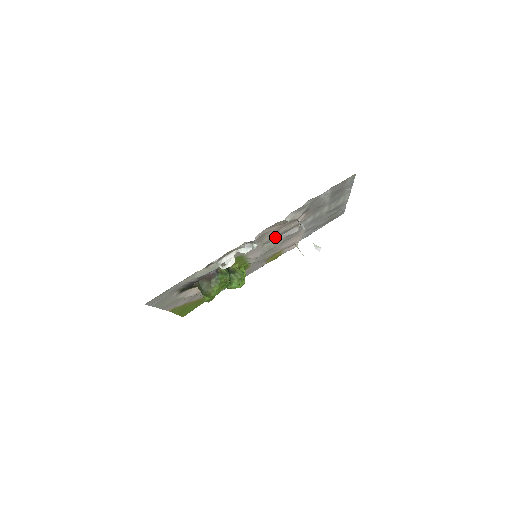
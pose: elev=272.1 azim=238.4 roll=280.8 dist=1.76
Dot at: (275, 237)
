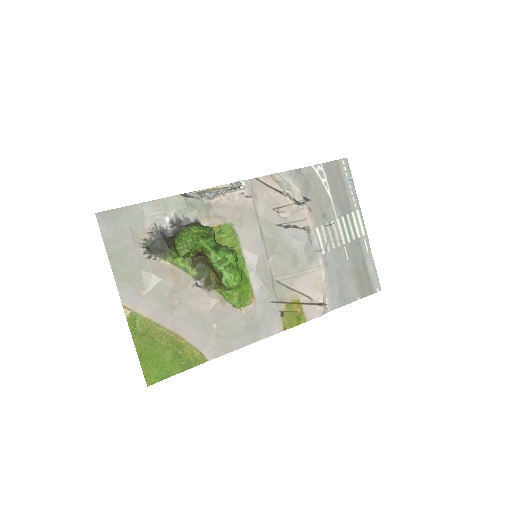
Dot at: (276, 227)
